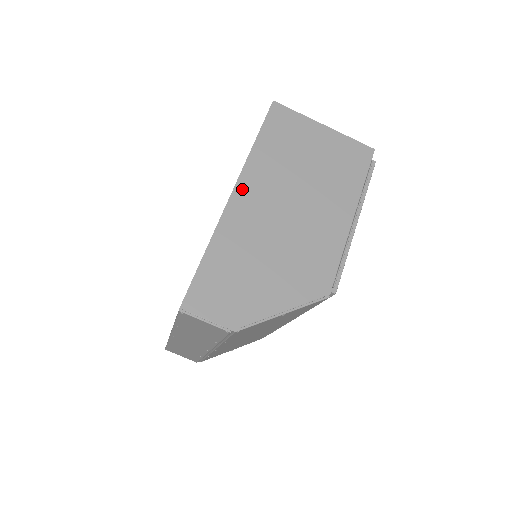
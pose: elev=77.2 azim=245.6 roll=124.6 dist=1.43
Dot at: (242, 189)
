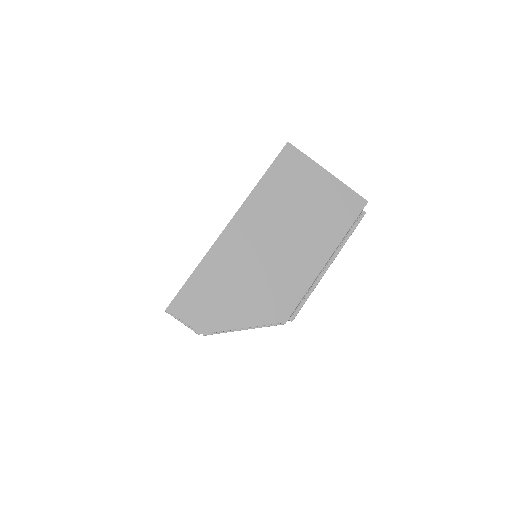
Dot at: (238, 221)
